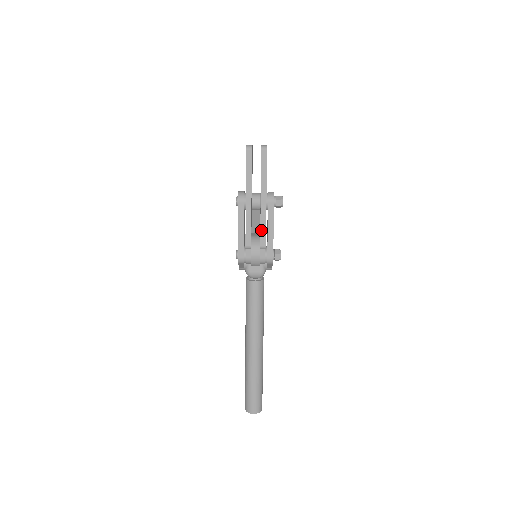
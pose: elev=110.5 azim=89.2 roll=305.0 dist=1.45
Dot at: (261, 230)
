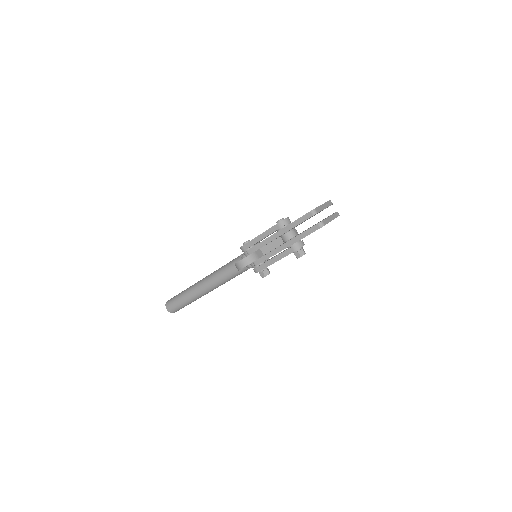
Dot at: (264, 256)
